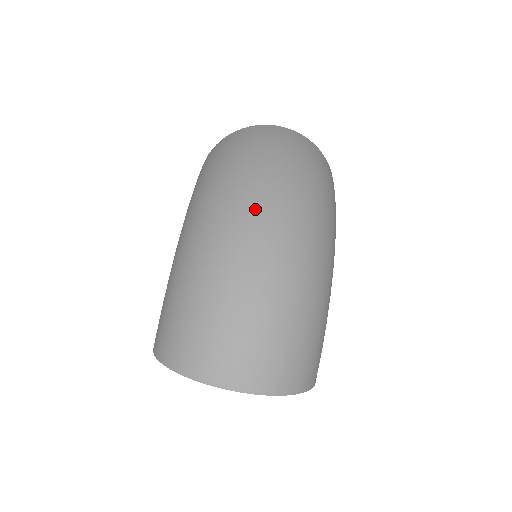
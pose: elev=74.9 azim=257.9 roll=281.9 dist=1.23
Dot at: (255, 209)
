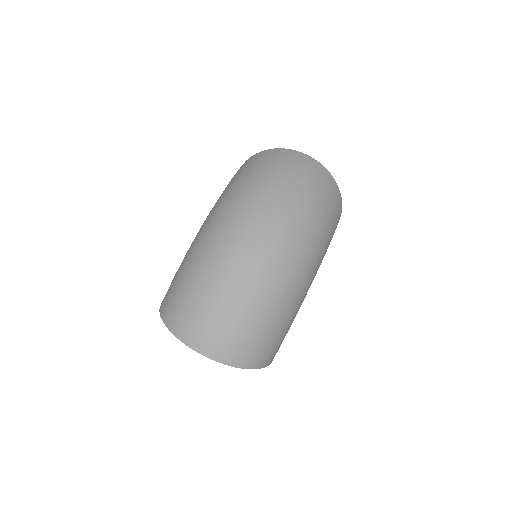
Dot at: (255, 228)
